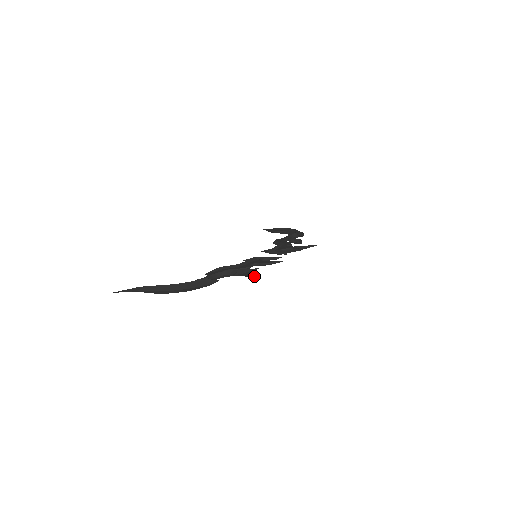
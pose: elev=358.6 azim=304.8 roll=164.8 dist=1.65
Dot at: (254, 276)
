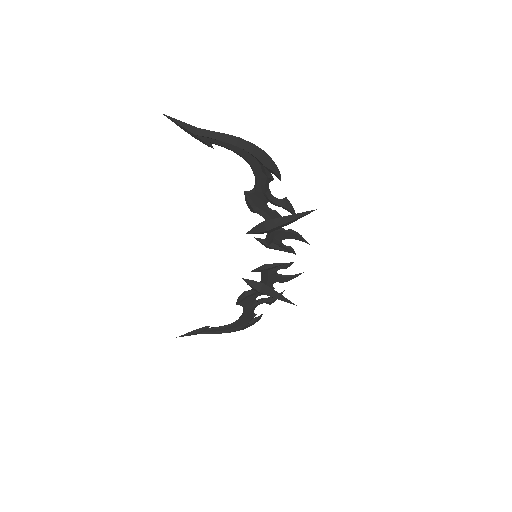
Dot at: (302, 212)
